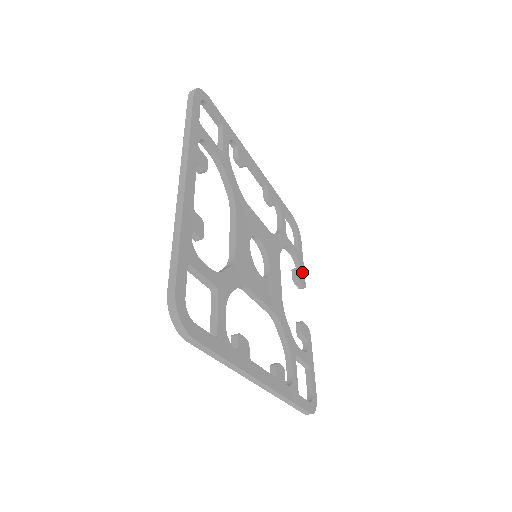
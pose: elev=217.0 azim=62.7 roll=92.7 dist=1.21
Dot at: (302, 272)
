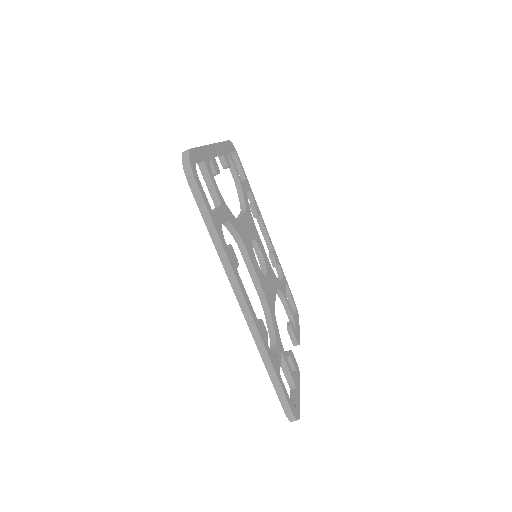
Dot at: (297, 333)
